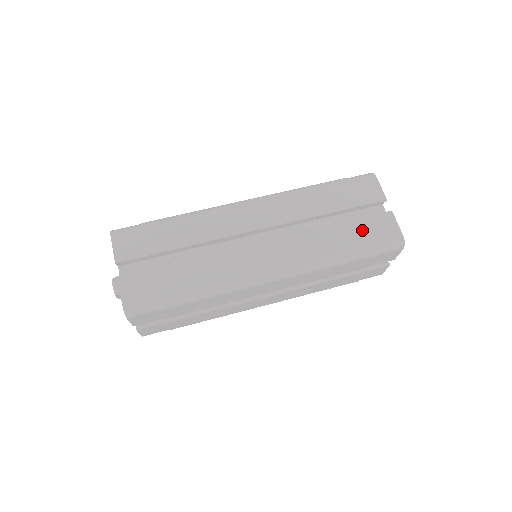
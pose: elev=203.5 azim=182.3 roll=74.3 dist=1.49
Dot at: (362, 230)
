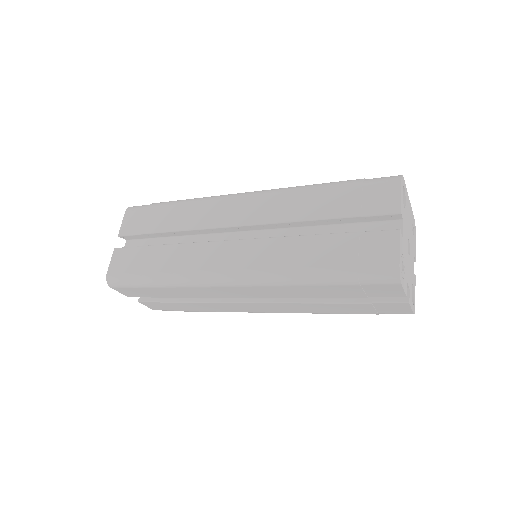
Dot at: (347, 248)
